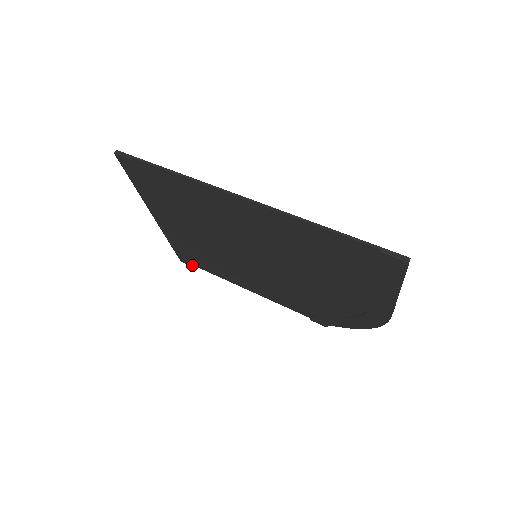
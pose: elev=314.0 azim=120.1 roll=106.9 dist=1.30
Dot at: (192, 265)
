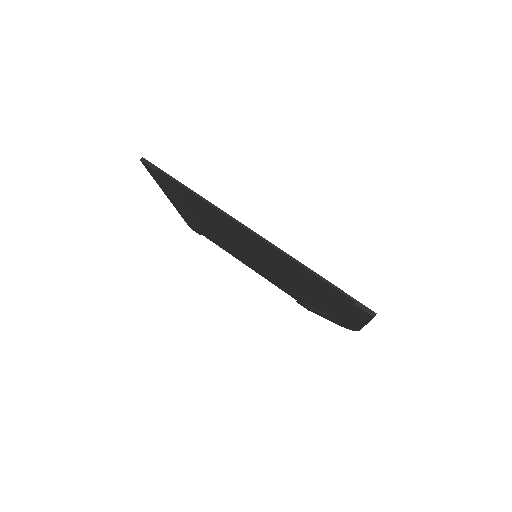
Dot at: (200, 234)
